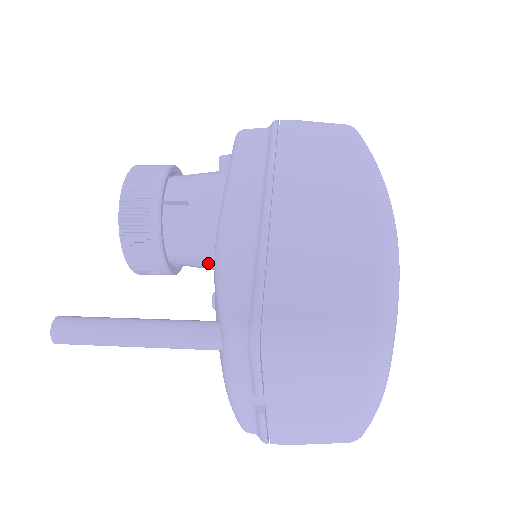
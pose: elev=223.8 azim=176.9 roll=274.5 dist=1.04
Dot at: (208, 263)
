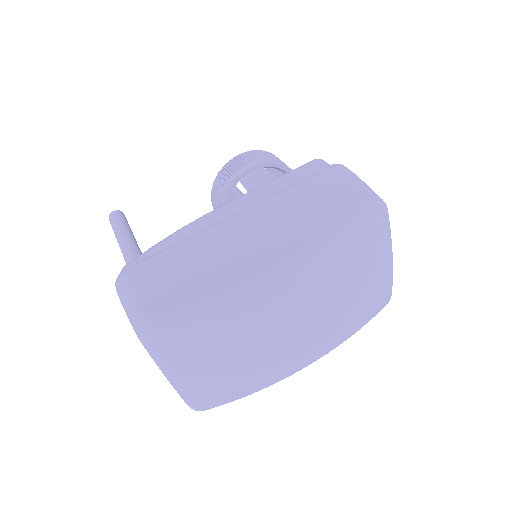
Dot at: occluded
